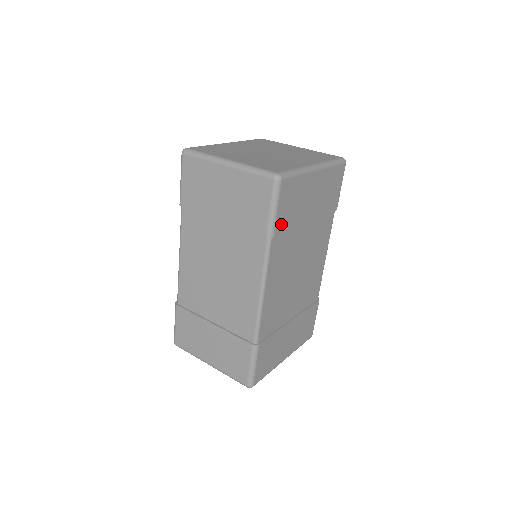
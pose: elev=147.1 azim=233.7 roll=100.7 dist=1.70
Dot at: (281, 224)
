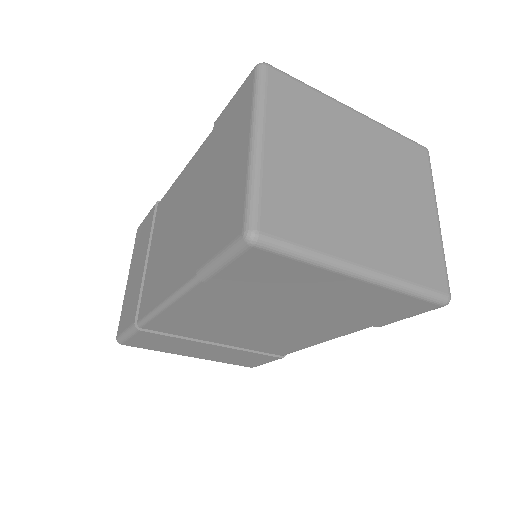
Dot at: (229, 280)
